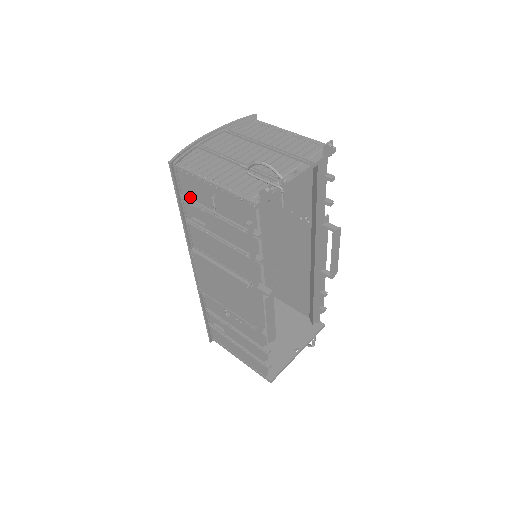
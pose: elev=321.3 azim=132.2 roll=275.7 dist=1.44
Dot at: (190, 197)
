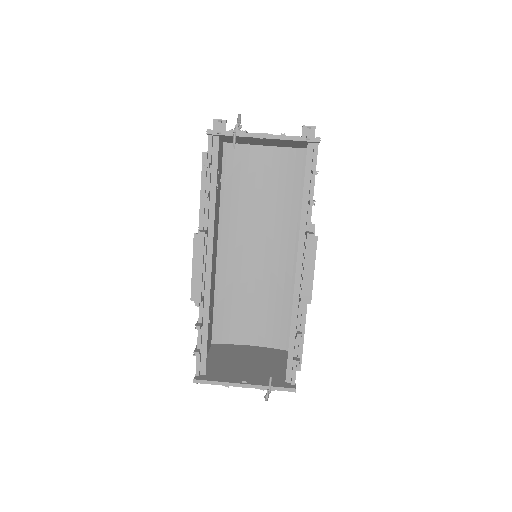
Dot at: occluded
